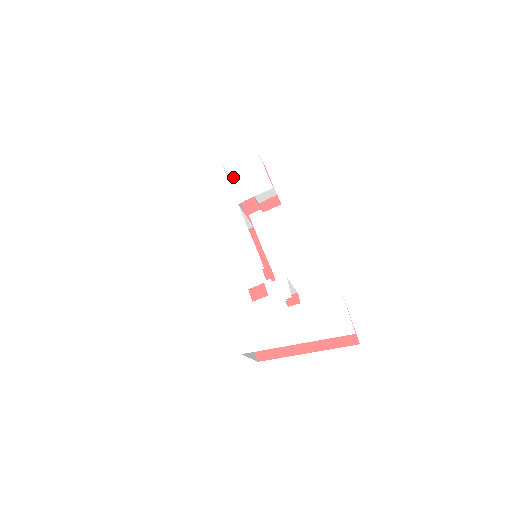
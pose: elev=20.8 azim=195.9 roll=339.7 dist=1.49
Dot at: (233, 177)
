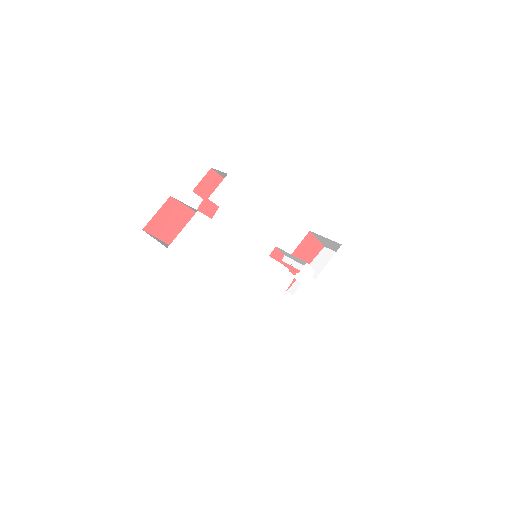
Dot at: (221, 217)
